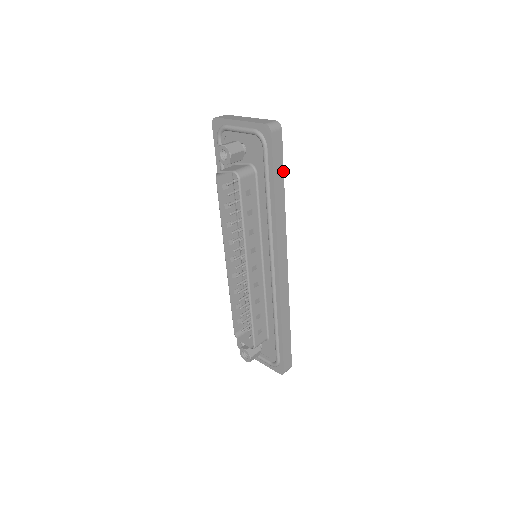
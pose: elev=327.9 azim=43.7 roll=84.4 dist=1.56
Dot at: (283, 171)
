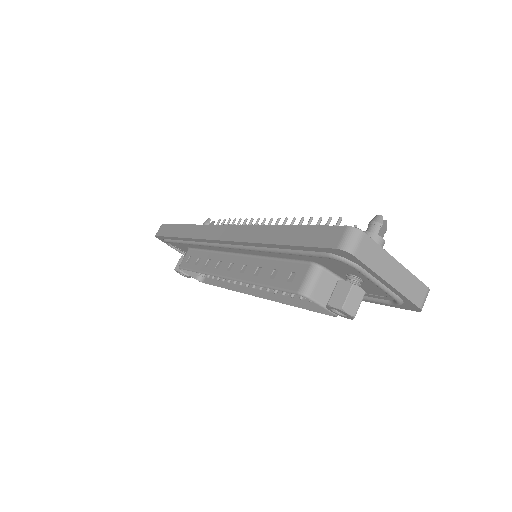
Dot at: occluded
